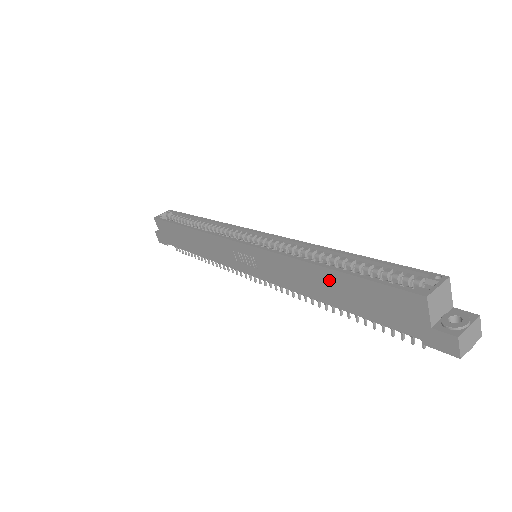
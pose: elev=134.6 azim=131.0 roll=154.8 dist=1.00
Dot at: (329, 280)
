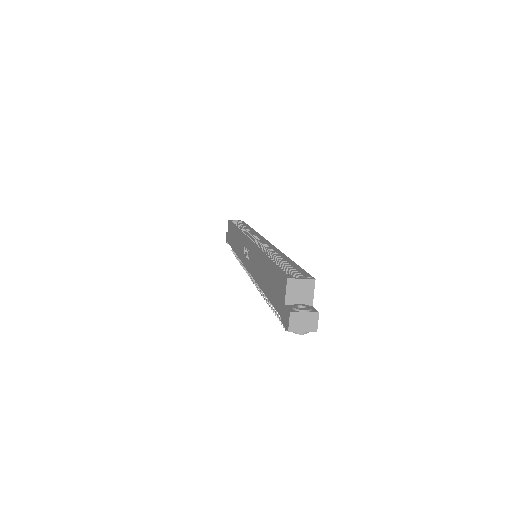
Dot at: (265, 268)
